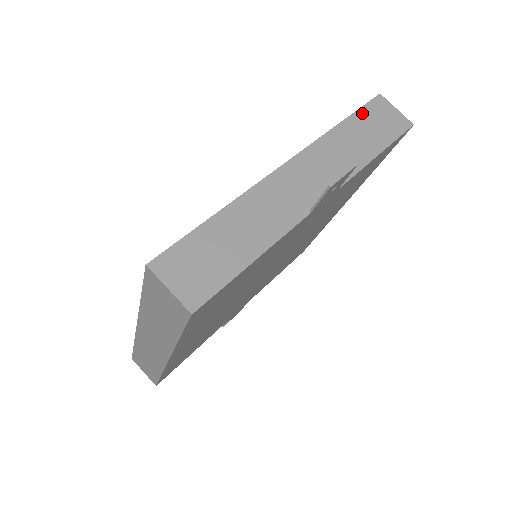
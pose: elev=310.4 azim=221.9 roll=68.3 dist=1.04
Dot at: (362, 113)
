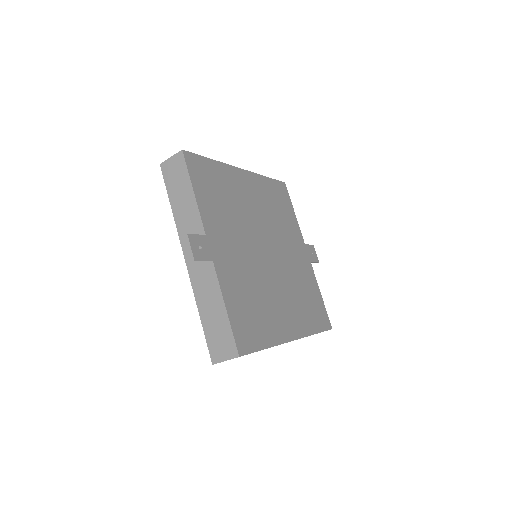
Dot at: (169, 187)
